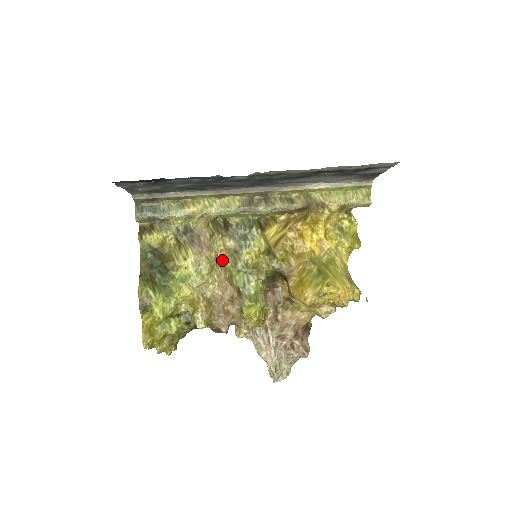
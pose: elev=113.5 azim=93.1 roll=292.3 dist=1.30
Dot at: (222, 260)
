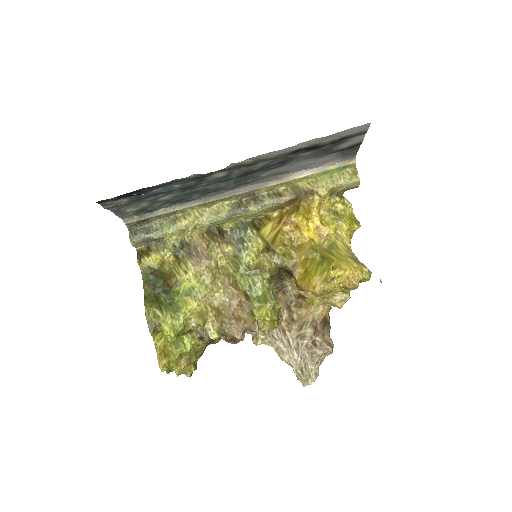
Dot at: (223, 267)
